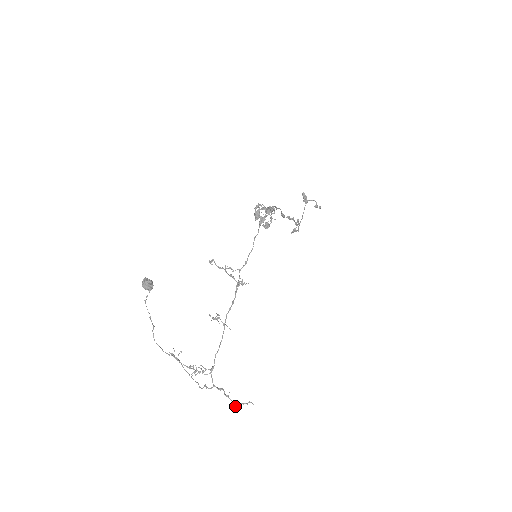
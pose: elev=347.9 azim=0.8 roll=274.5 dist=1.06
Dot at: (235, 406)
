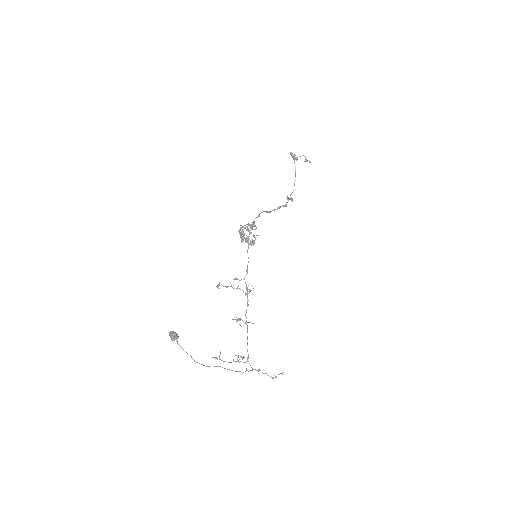
Dot at: occluded
